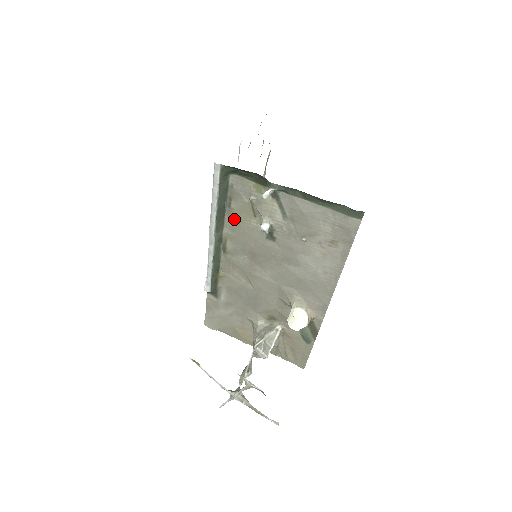
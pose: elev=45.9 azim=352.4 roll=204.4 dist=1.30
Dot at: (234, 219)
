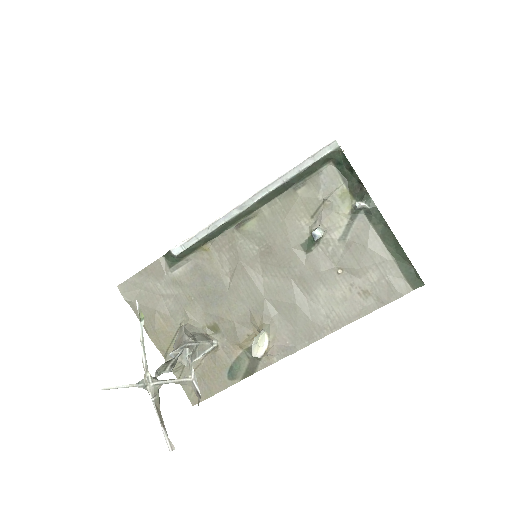
Dot at: (286, 204)
